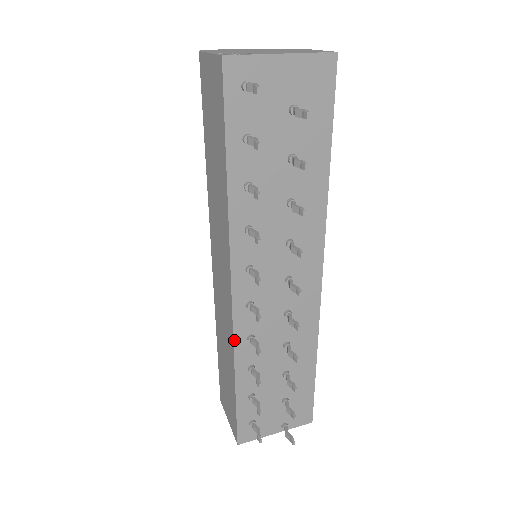
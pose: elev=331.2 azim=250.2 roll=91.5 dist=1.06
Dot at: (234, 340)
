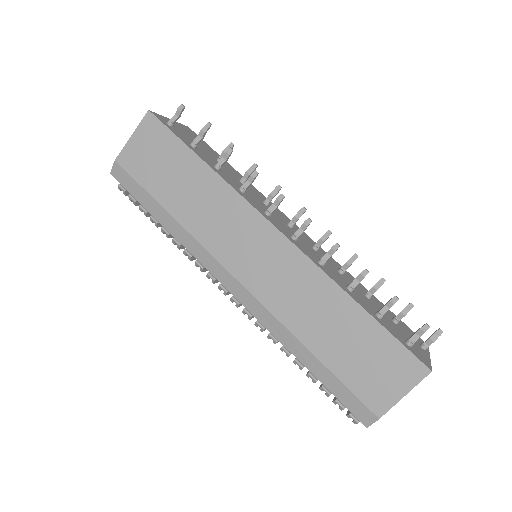
Dot at: (316, 264)
